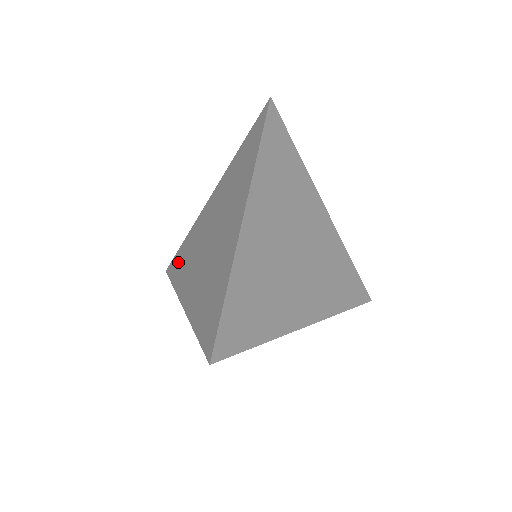
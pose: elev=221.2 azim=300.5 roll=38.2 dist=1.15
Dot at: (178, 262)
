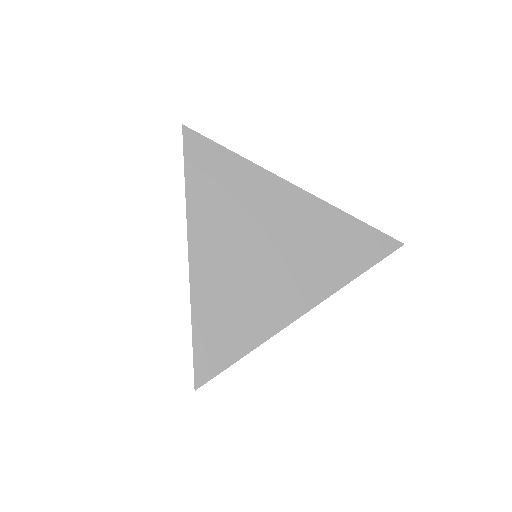
Dot at: occluded
